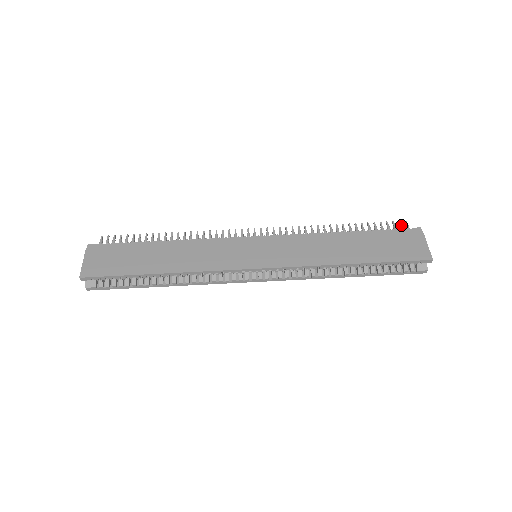
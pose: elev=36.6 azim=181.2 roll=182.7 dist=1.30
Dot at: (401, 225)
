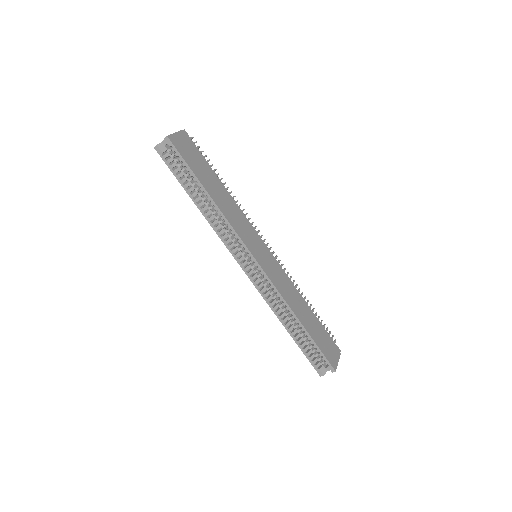
Dot at: occluded
